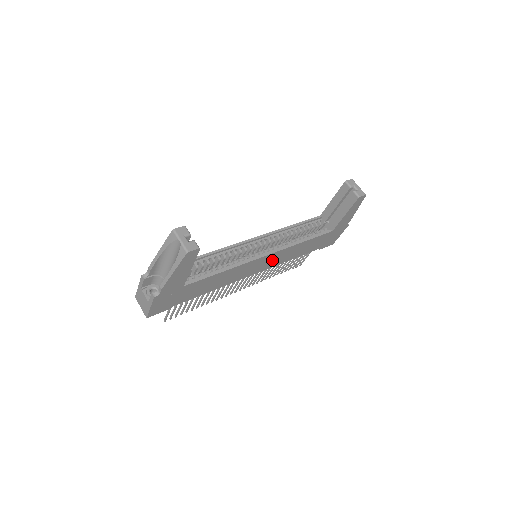
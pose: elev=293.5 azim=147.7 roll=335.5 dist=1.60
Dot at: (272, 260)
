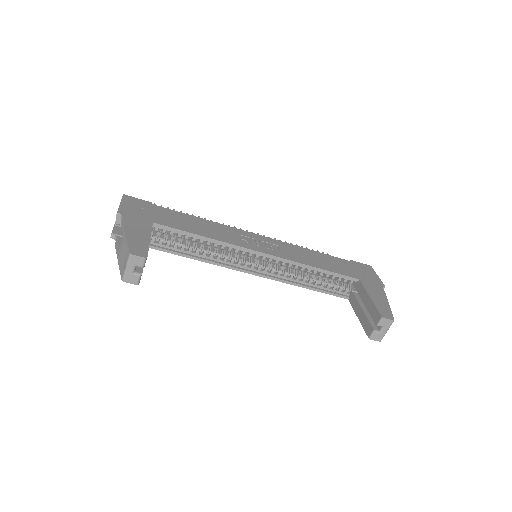
Dot at: occluded
